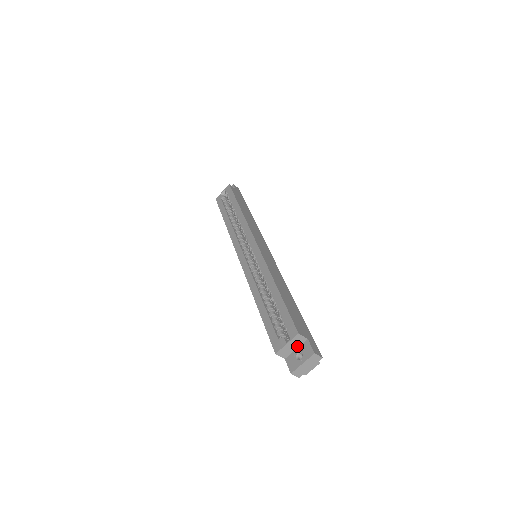
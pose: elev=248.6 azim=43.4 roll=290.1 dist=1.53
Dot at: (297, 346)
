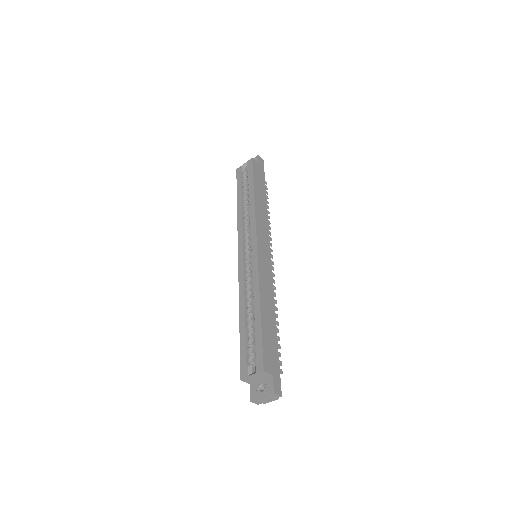
Dot at: (262, 378)
